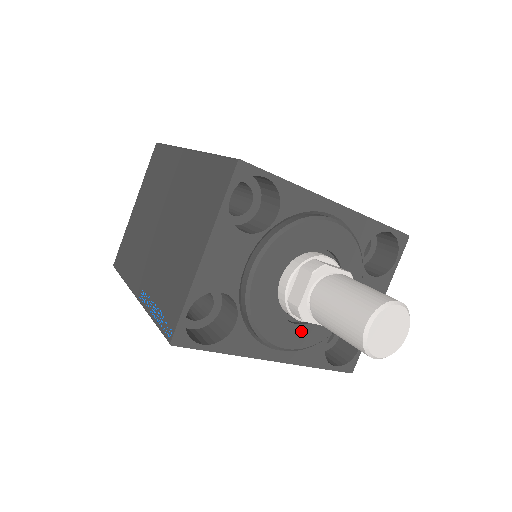
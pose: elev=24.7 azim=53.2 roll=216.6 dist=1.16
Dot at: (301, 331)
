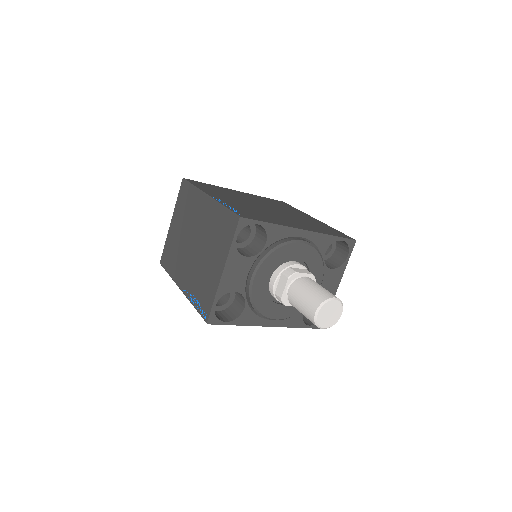
Dot at: (285, 308)
